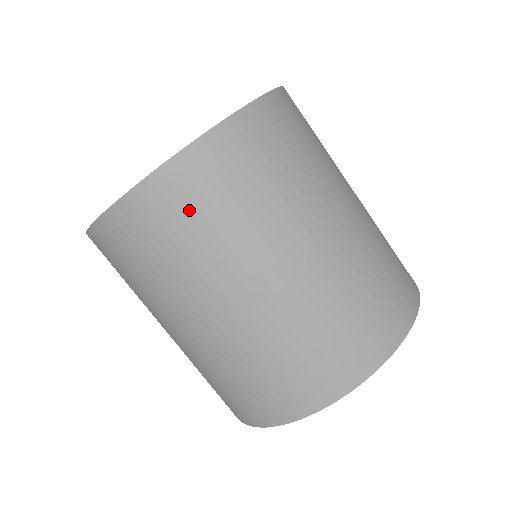
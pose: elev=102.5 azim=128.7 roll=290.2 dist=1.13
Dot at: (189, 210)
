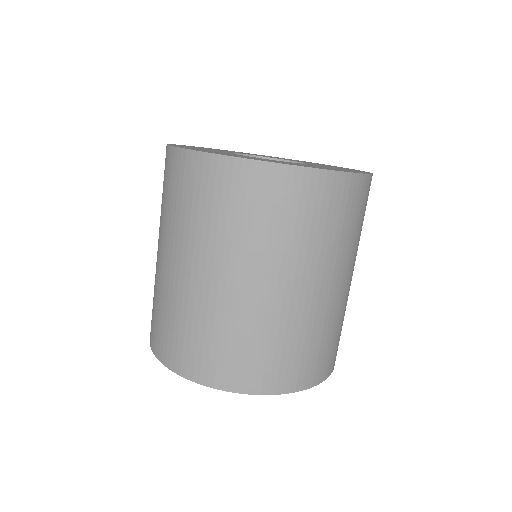
Dot at: (200, 192)
